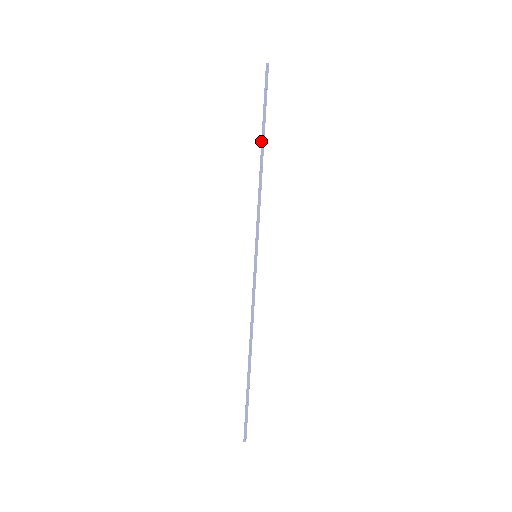
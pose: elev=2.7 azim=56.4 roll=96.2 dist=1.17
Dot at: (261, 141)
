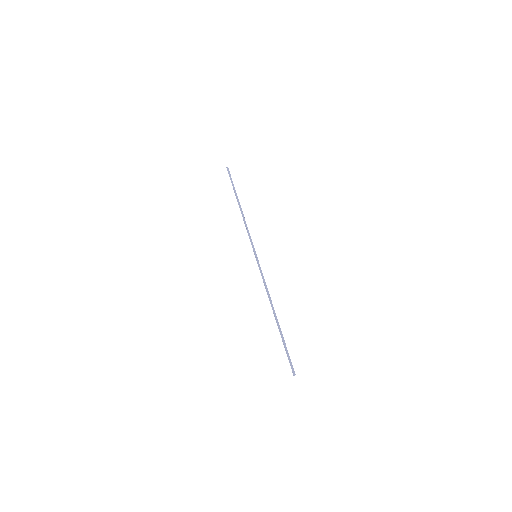
Dot at: (237, 200)
